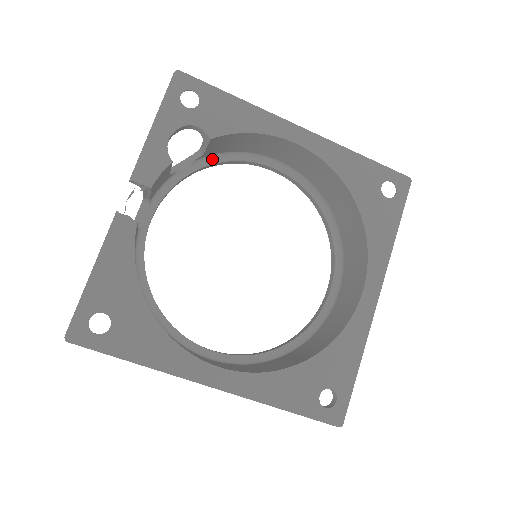
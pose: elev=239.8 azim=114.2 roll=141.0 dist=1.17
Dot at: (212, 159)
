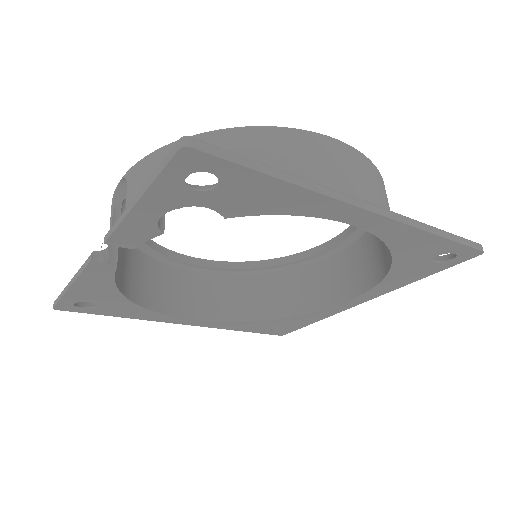
Dot at: occluded
